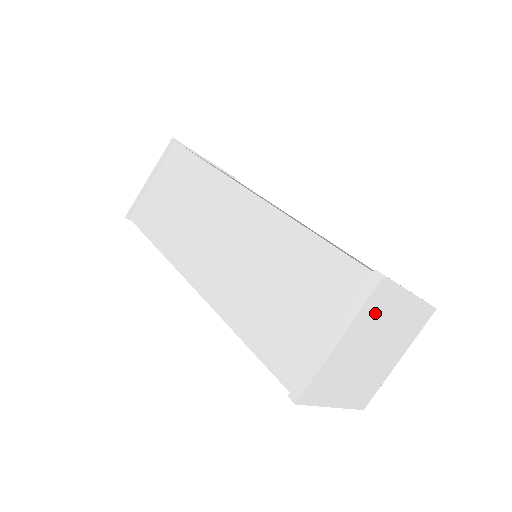
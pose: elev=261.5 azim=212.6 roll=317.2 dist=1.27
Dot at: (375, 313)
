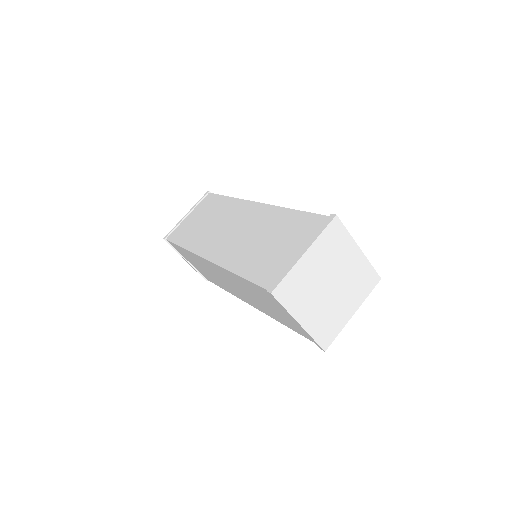
Dot at: (331, 246)
